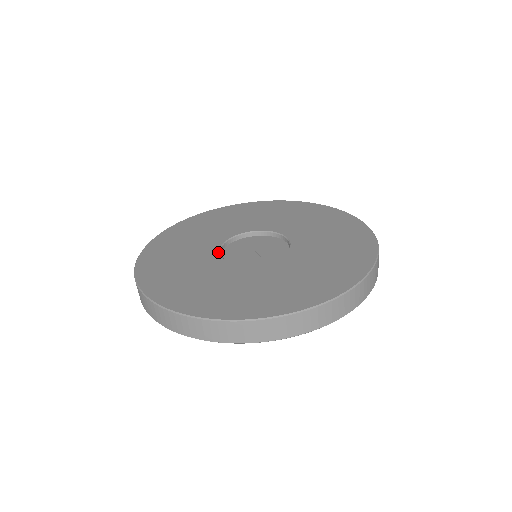
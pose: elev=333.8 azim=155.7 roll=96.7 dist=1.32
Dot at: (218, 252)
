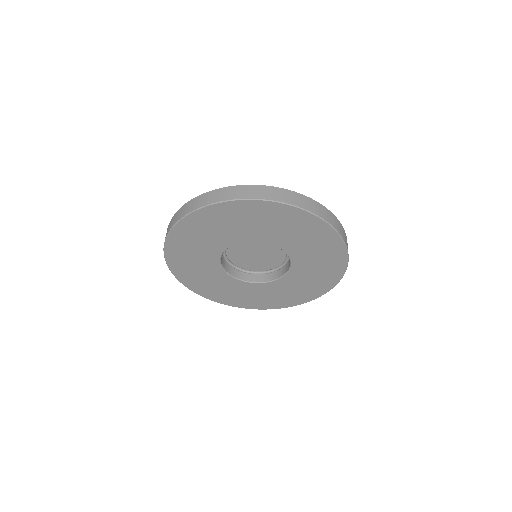
Dot at: occluded
